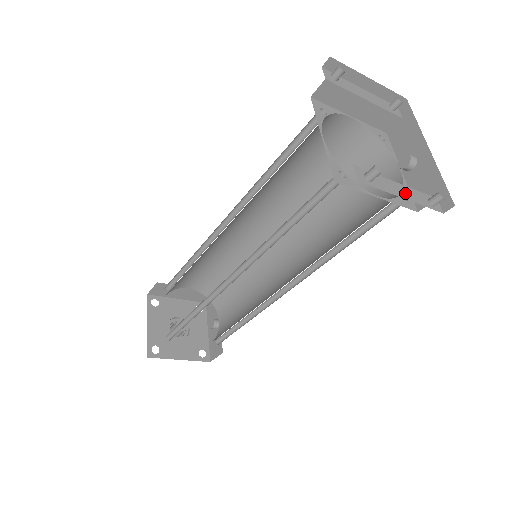
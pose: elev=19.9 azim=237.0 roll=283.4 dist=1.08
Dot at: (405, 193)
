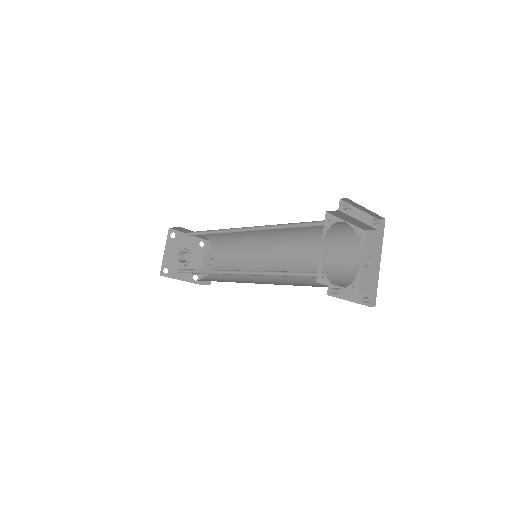
Dot at: (351, 296)
